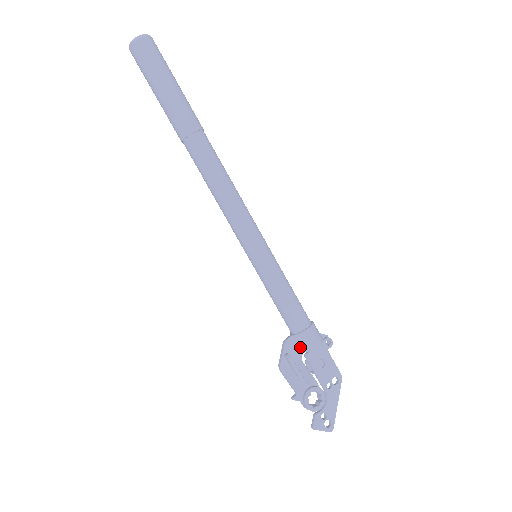
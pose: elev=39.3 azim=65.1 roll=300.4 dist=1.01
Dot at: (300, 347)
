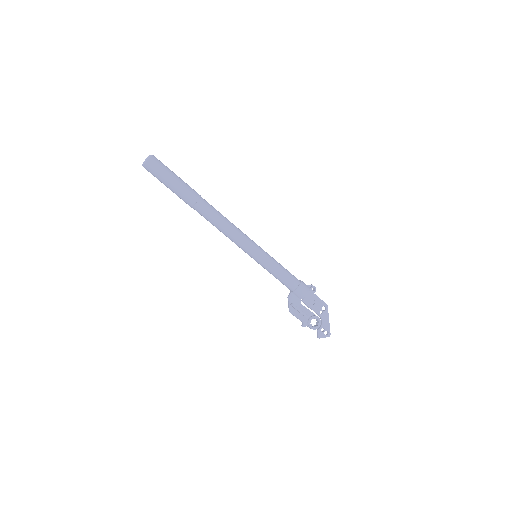
Dot at: (298, 297)
